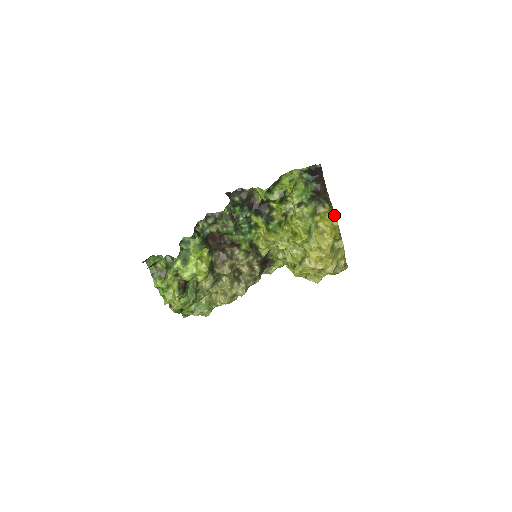
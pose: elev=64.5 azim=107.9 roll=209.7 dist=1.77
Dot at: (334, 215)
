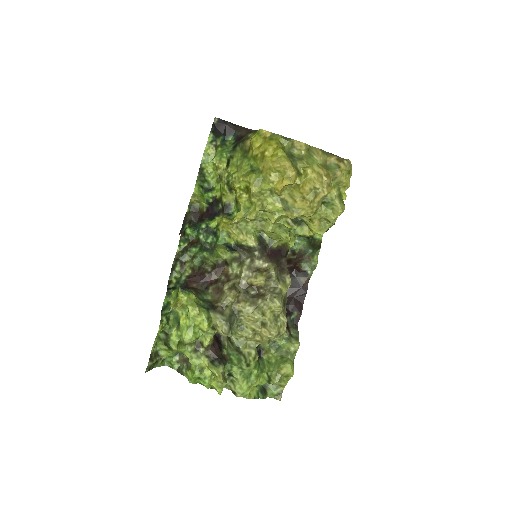
Dot at: (258, 131)
